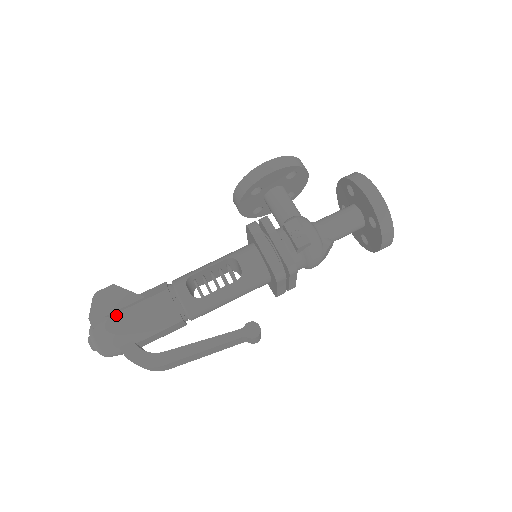
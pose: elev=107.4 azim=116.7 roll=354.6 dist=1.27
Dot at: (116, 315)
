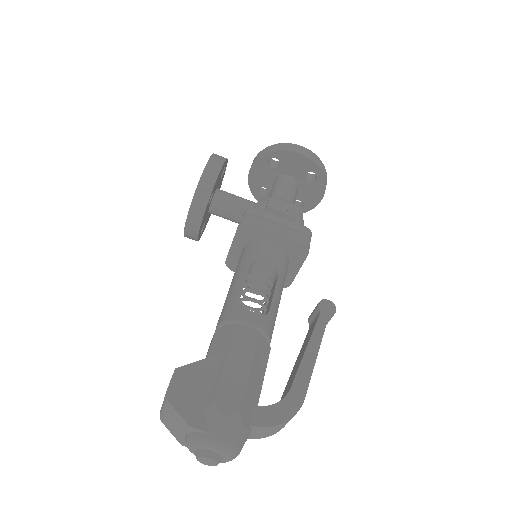
Dot at: (219, 392)
